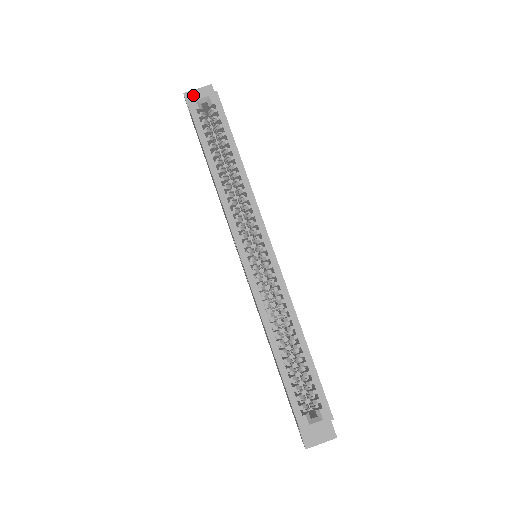
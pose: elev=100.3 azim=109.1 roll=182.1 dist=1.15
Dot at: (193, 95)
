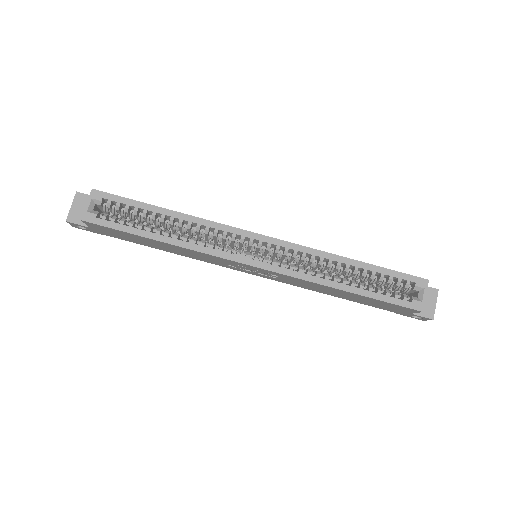
Dot at: (74, 214)
